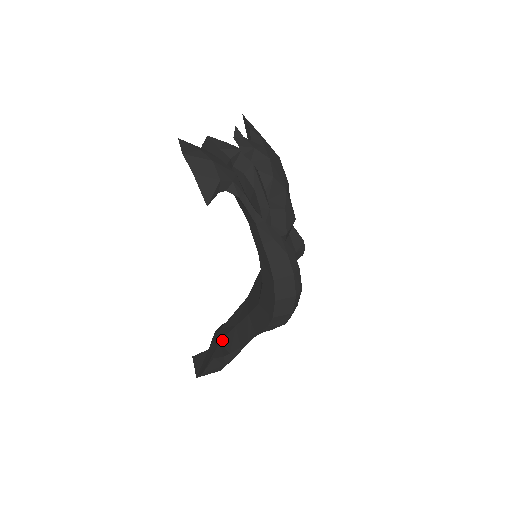
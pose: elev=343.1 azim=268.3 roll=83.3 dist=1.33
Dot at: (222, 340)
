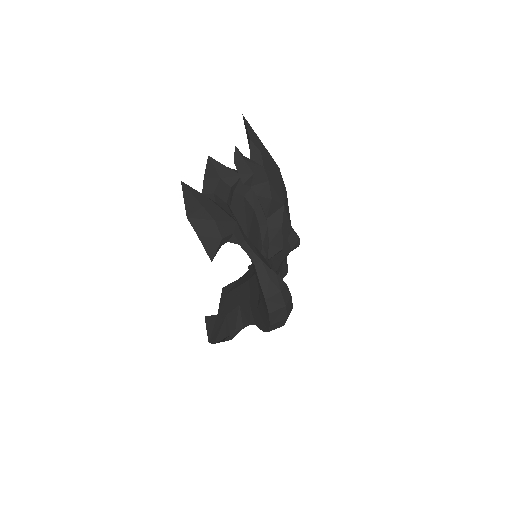
Dot at: (228, 314)
